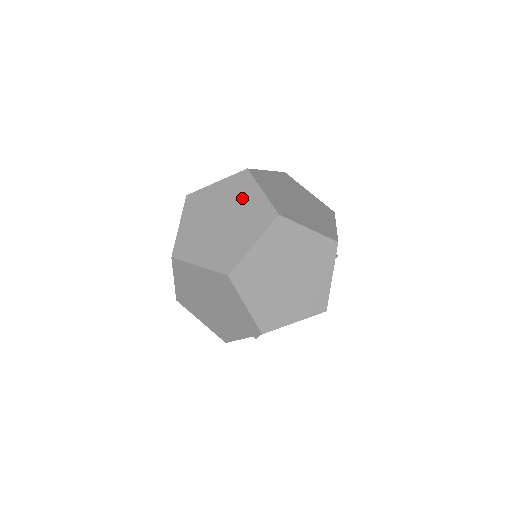
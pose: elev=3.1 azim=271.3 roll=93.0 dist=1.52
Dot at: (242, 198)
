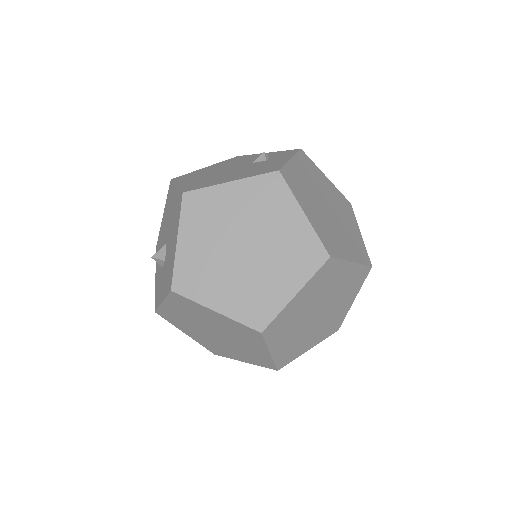
Dot at: (274, 219)
